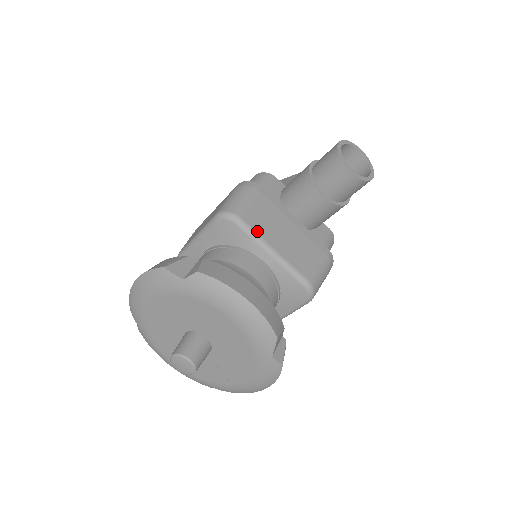
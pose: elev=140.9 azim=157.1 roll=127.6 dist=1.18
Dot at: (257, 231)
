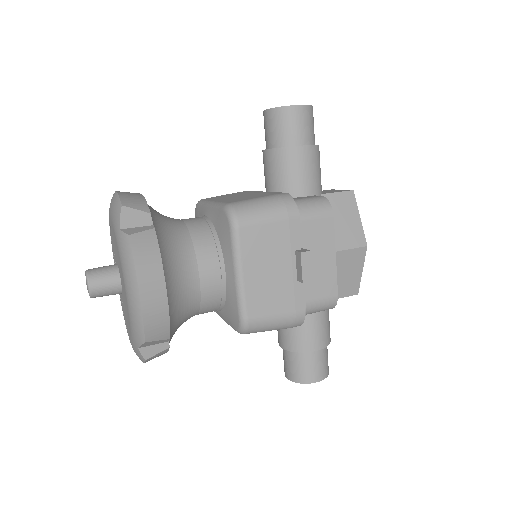
Dot at: occluded
